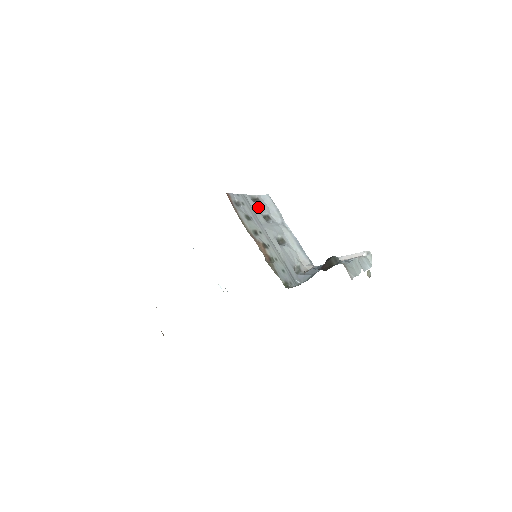
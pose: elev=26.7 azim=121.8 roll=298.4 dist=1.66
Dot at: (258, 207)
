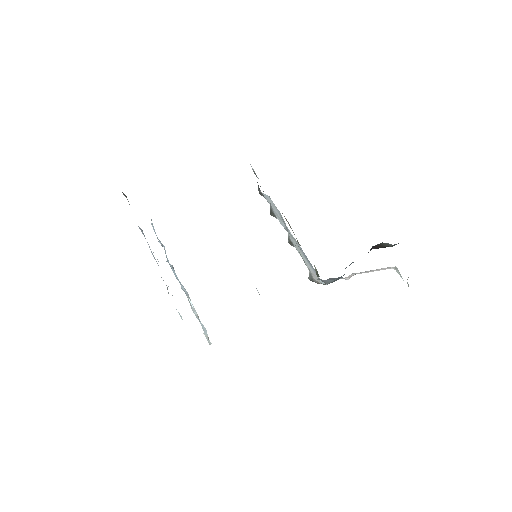
Dot at: occluded
